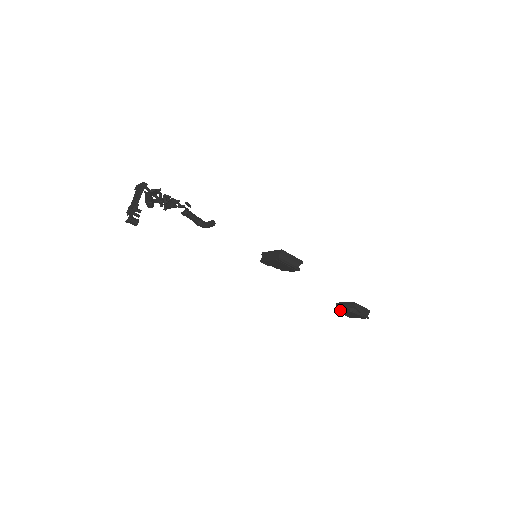
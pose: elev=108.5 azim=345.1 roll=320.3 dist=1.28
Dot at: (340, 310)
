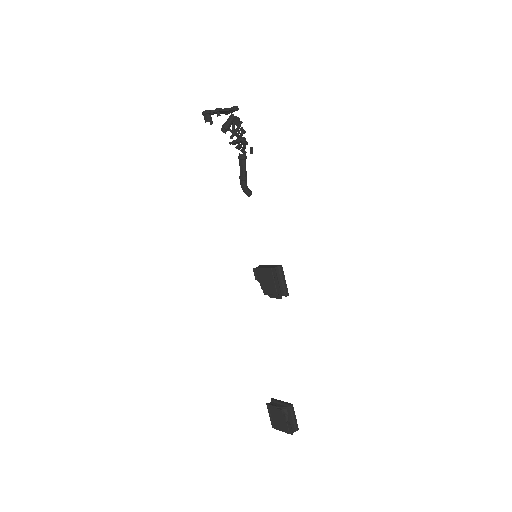
Dot at: (272, 404)
